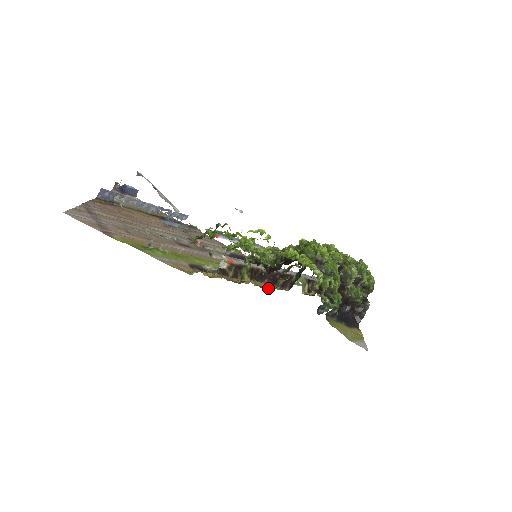
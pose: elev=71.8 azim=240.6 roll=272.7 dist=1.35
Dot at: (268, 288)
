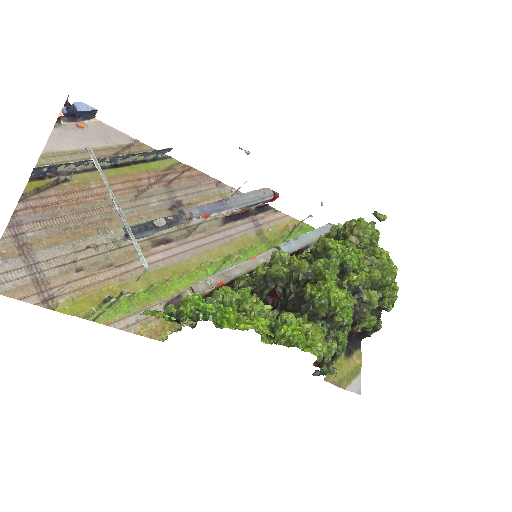
Dot at: occluded
